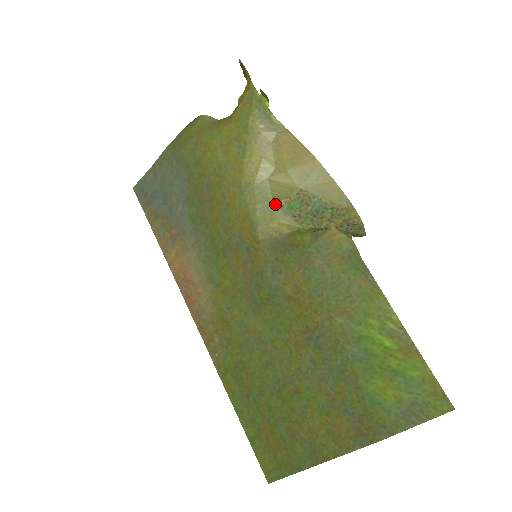
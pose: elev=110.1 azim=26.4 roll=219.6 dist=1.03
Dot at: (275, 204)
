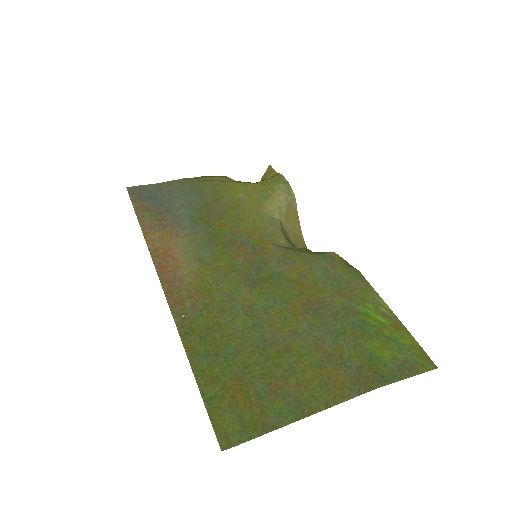
Dot at: (282, 233)
